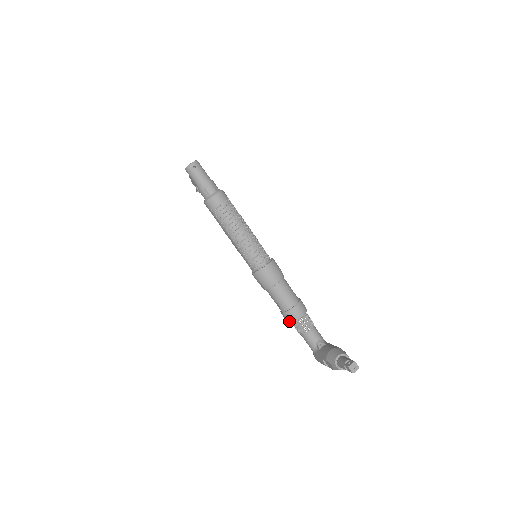
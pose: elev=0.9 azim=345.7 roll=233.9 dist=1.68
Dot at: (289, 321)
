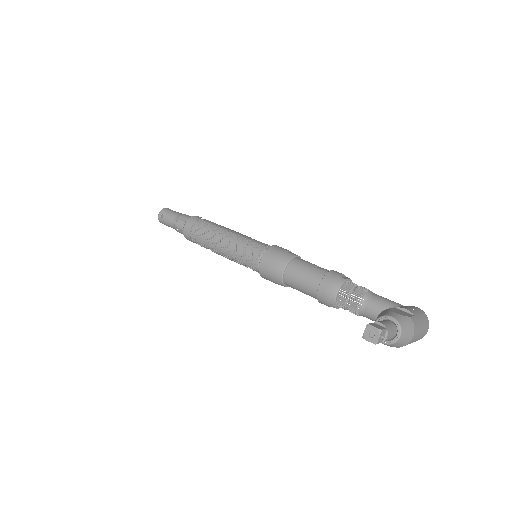
Dot at: (335, 307)
